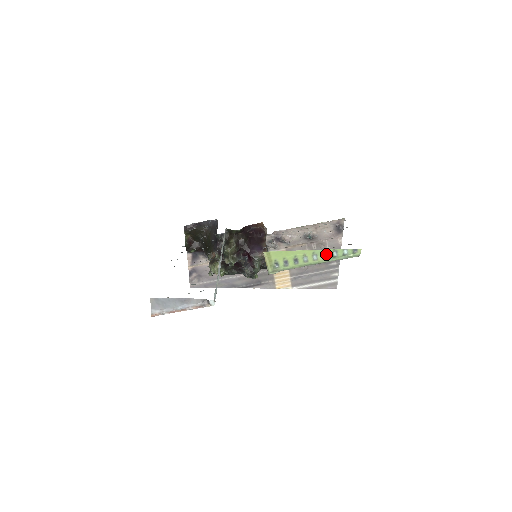
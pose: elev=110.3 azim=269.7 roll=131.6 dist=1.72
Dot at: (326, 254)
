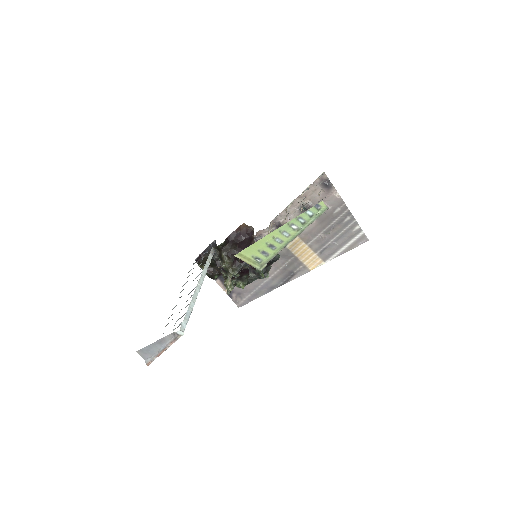
Dot at: (293, 225)
